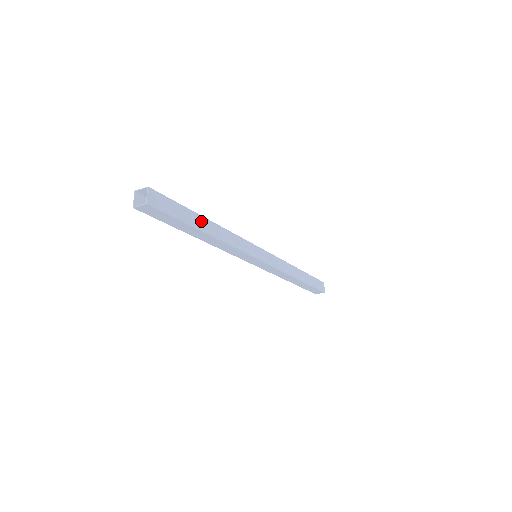
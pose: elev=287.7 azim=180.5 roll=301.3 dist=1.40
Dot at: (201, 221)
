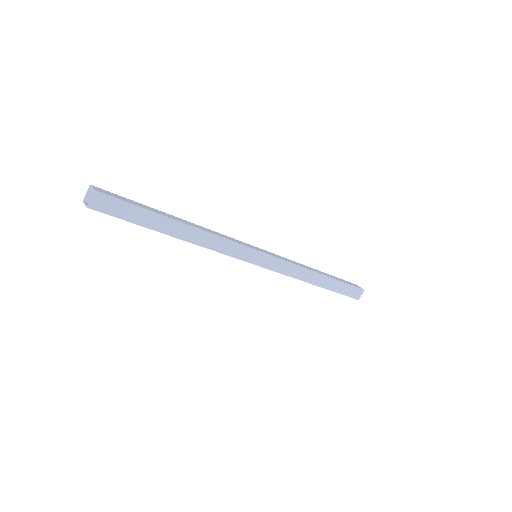
Dot at: (167, 215)
